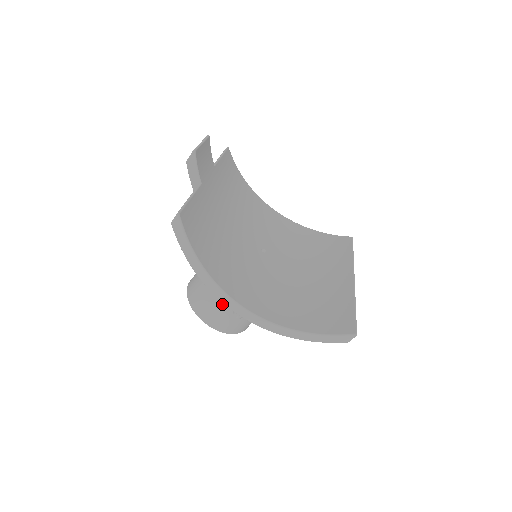
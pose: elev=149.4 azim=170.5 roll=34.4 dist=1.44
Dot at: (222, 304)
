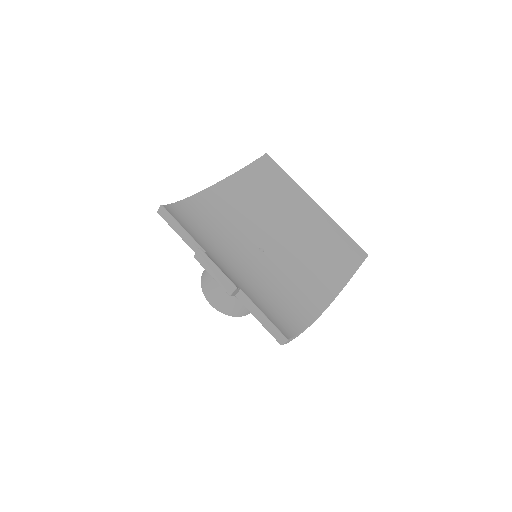
Dot at: occluded
